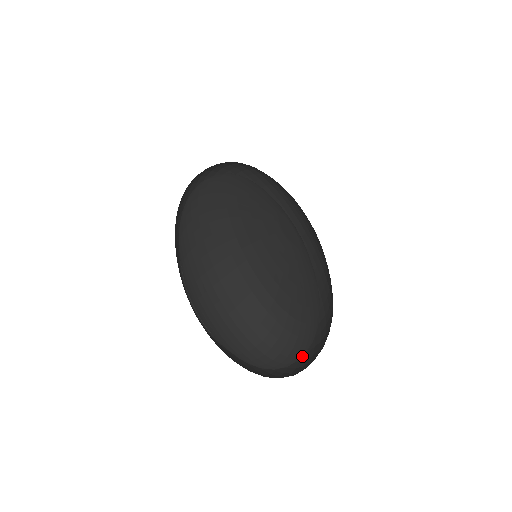
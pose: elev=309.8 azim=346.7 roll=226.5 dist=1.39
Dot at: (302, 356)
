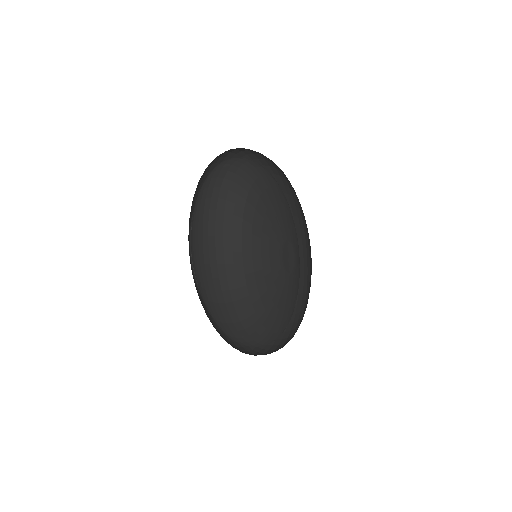
Dot at: occluded
